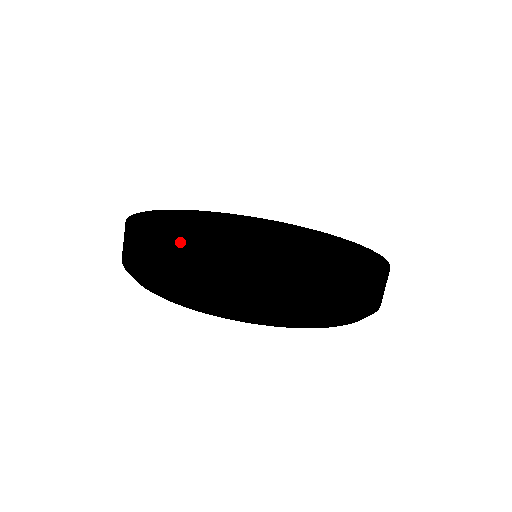
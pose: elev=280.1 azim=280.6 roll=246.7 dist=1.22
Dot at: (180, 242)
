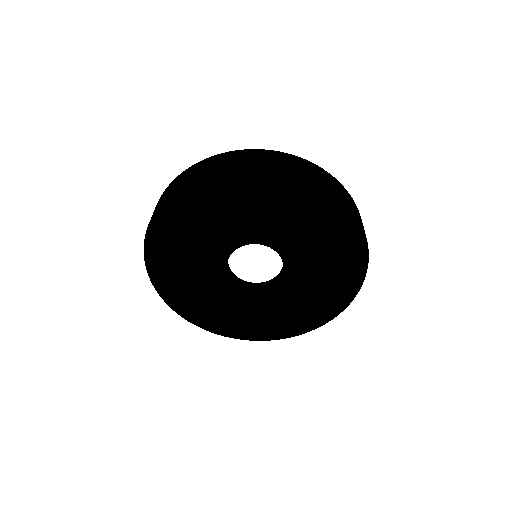
Dot at: (224, 323)
